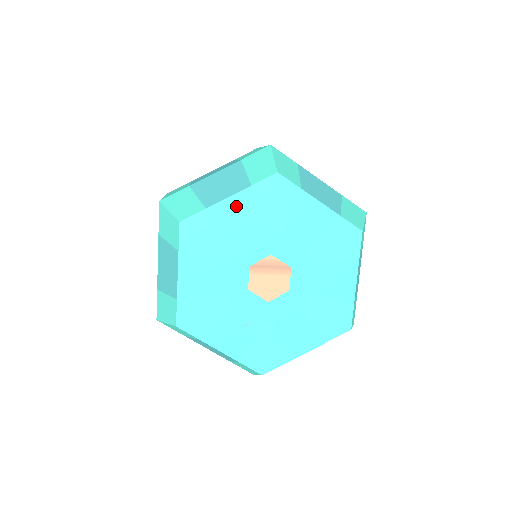
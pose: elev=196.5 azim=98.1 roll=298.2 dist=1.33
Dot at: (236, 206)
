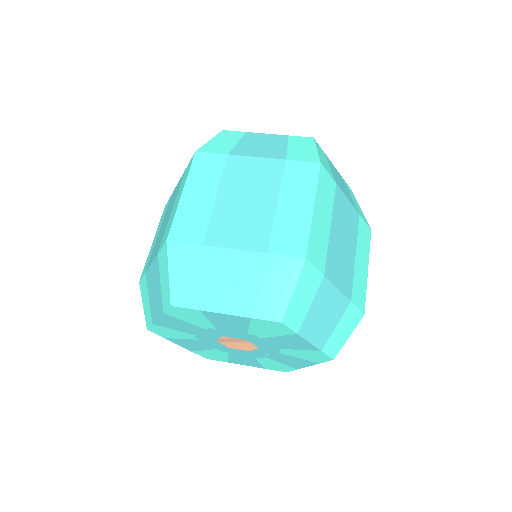
Dot at: (168, 321)
